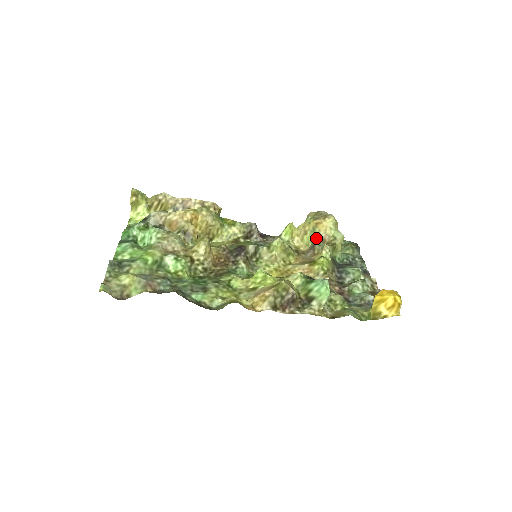
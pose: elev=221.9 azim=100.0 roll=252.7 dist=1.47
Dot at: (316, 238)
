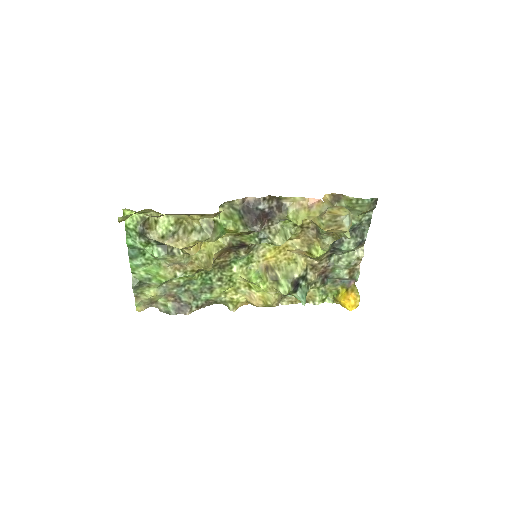
Dot at: (322, 234)
